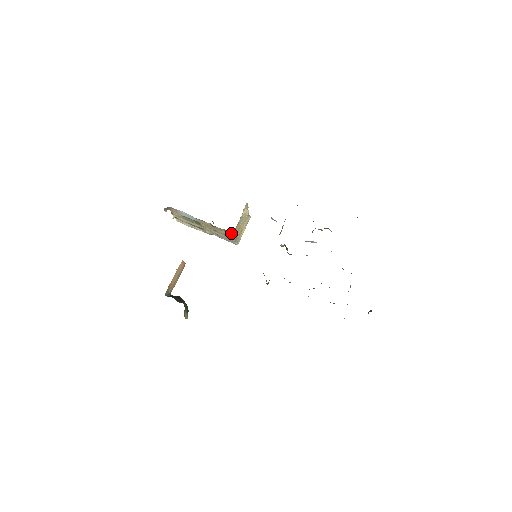
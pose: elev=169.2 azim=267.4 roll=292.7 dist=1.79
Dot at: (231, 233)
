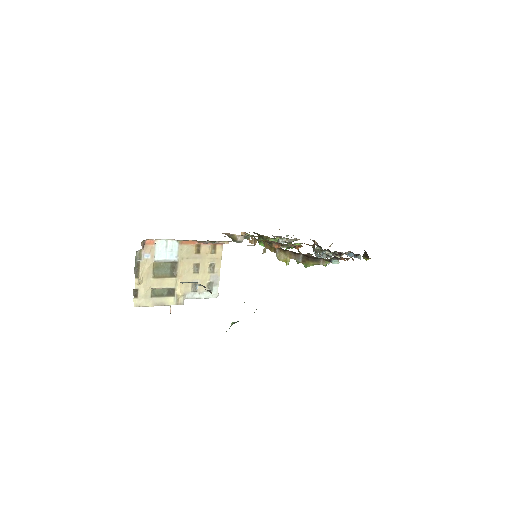
Dot at: (221, 245)
